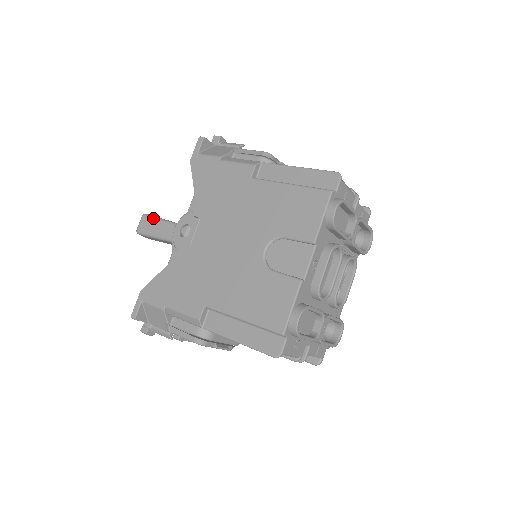
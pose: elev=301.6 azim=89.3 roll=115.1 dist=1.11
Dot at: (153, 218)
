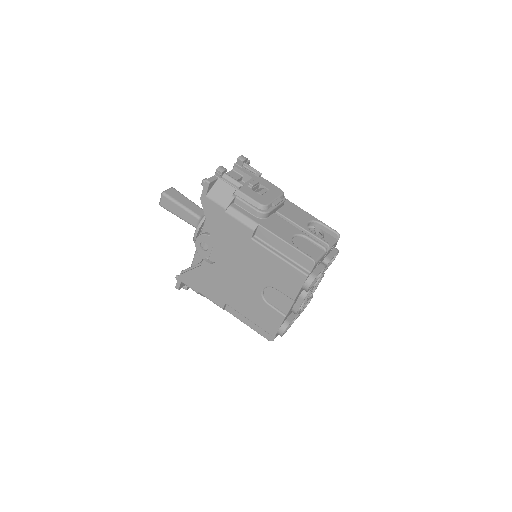
Dot at: (172, 201)
